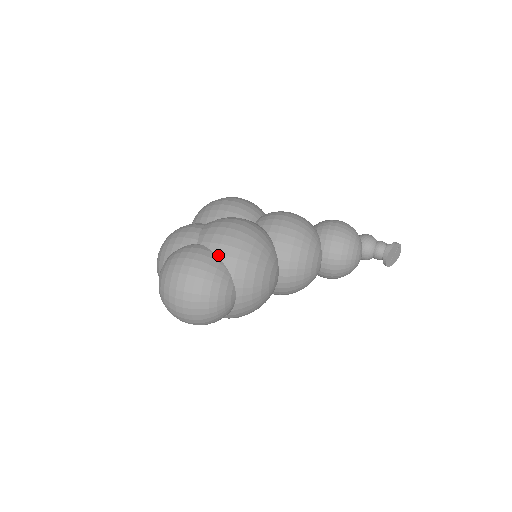
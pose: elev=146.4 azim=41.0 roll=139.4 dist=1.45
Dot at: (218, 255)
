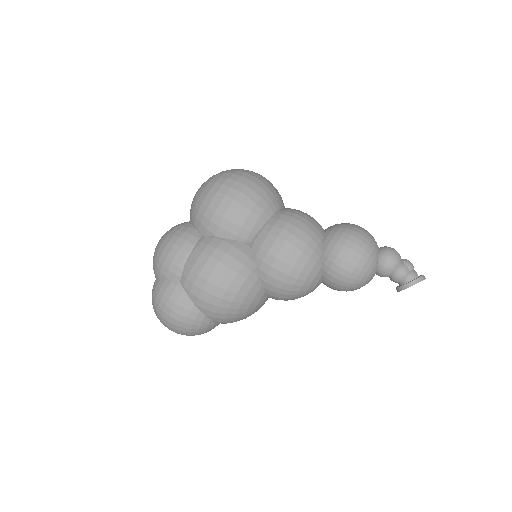
Dot at: (197, 306)
